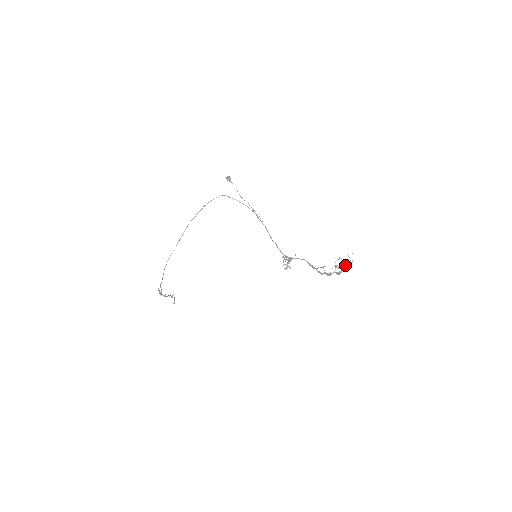
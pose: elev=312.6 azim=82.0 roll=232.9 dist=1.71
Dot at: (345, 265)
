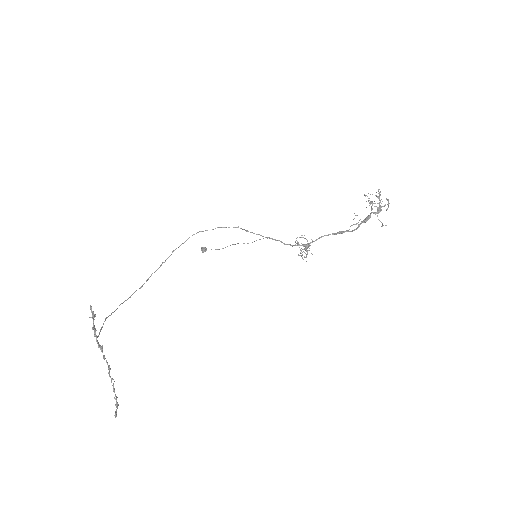
Dot at: (379, 194)
